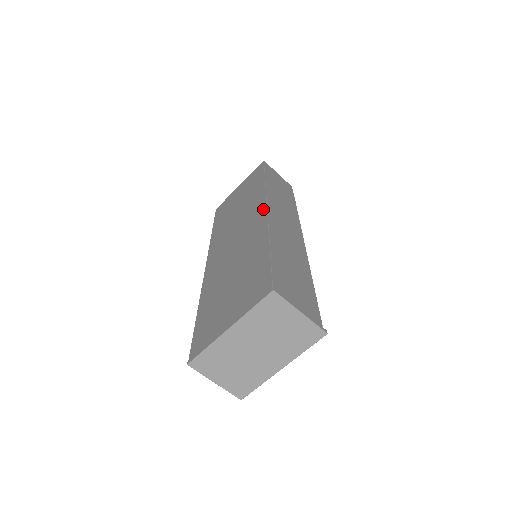
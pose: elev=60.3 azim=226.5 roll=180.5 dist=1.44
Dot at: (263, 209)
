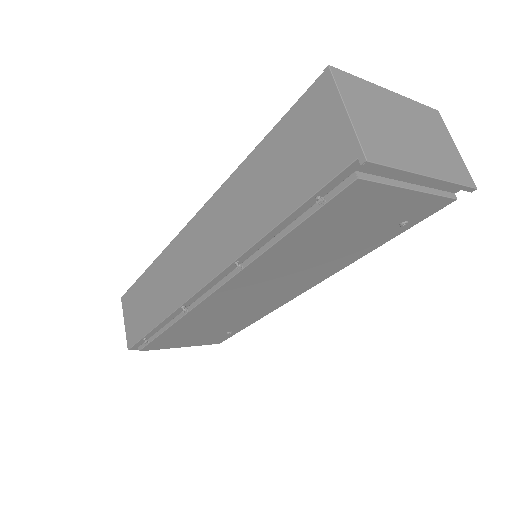
Dot at: occluded
